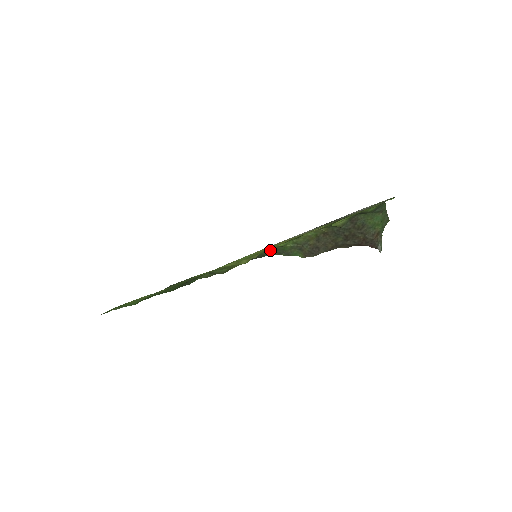
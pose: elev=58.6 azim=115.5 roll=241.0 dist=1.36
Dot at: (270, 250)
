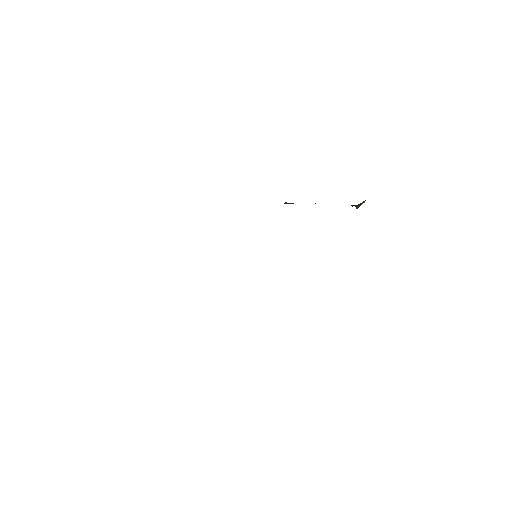
Dot at: occluded
